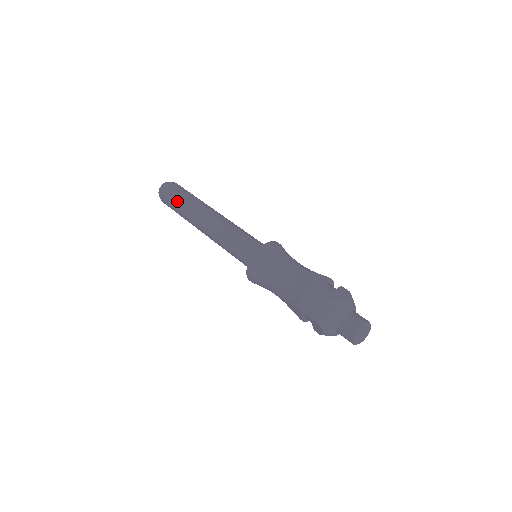
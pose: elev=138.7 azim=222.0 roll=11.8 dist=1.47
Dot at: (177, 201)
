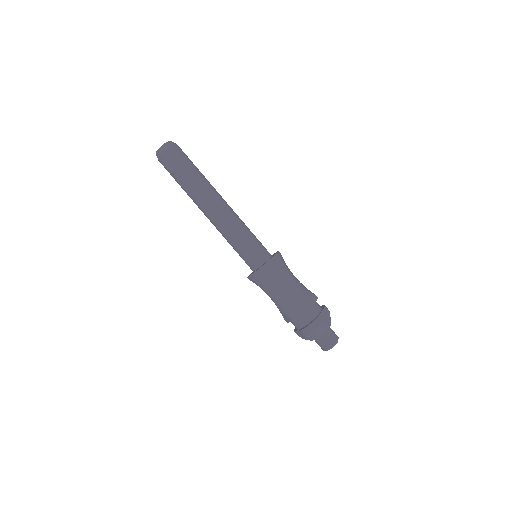
Dot at: (183, 174)
